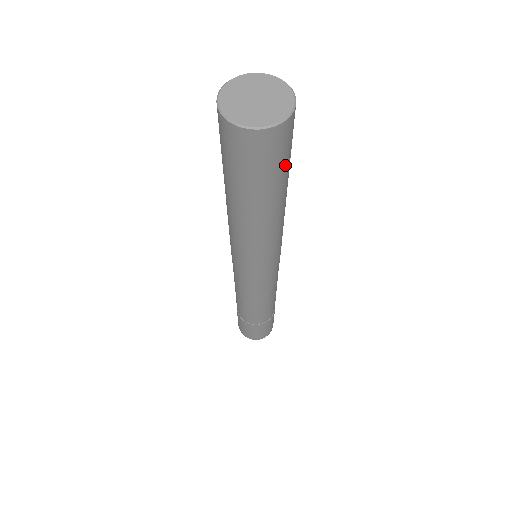
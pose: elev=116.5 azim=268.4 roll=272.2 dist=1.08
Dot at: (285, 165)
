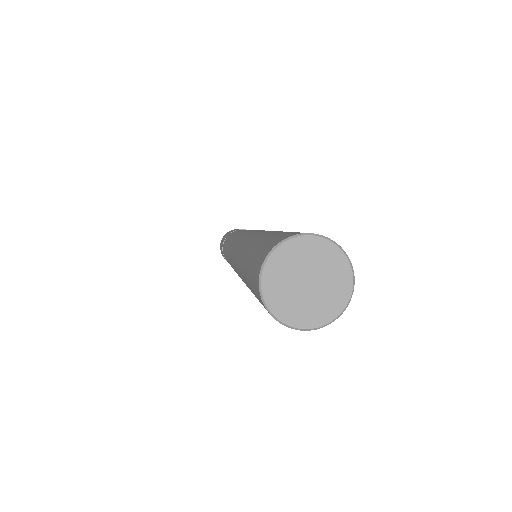
Dot at: occluded
